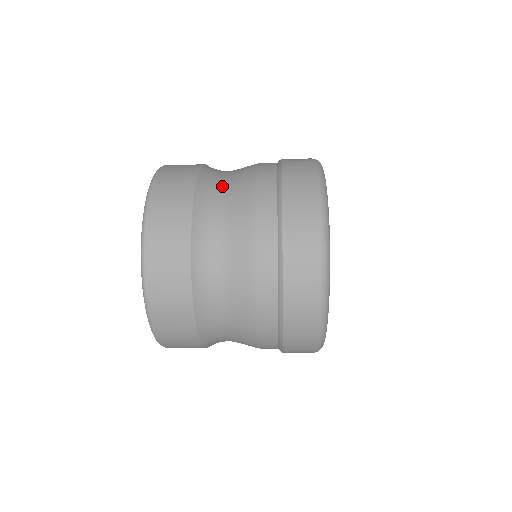
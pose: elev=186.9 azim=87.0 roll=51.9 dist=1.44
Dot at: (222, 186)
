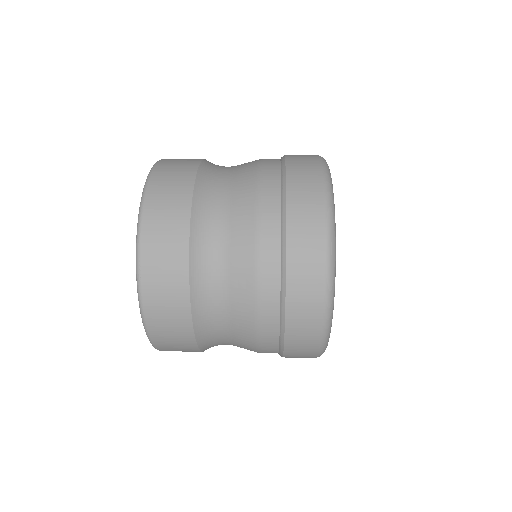
Dot at: (226, 168)
